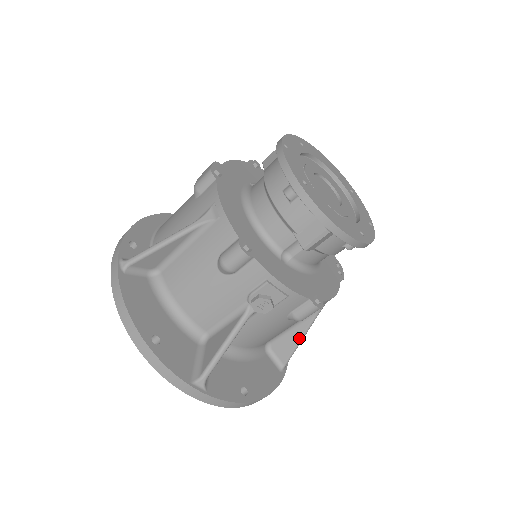
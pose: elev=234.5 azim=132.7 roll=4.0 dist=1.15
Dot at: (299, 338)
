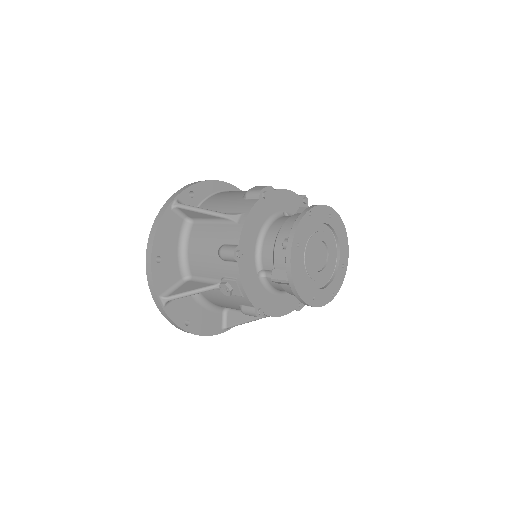
Dot at: (245, 321)
